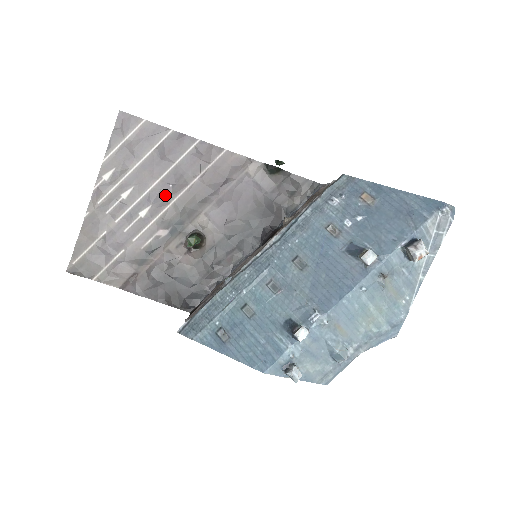
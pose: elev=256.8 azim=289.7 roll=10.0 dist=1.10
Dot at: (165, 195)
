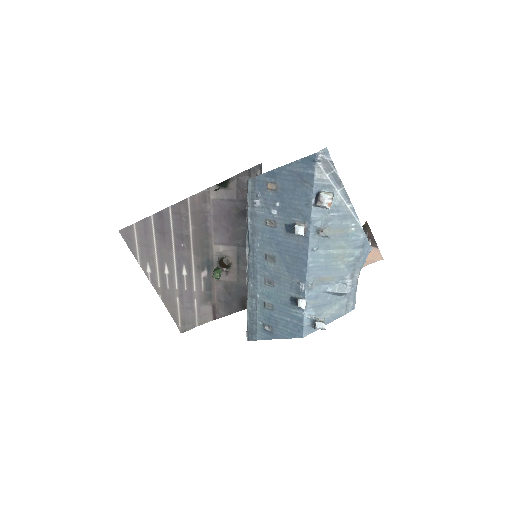
Dot at: (185, 253)
